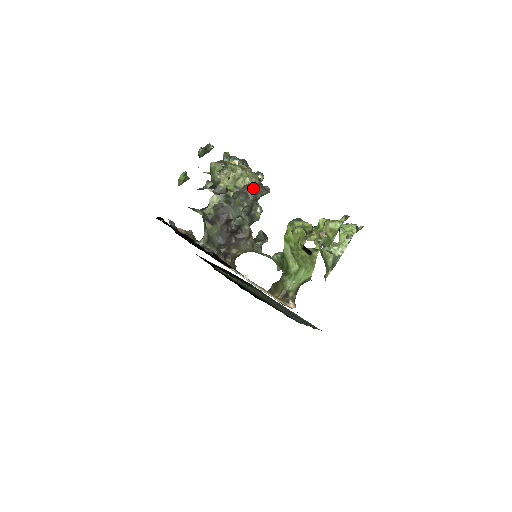
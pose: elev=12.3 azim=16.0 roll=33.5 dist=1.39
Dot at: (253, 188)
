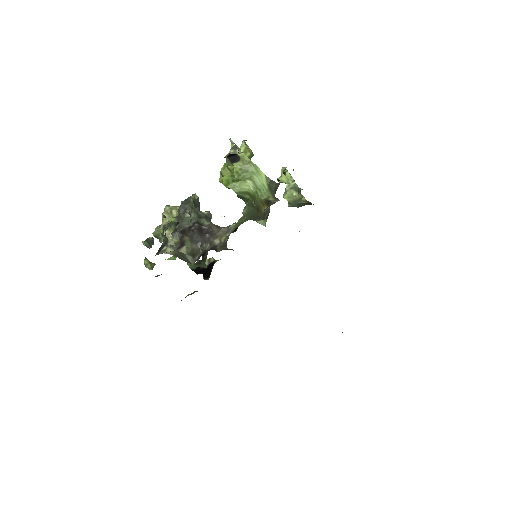
Dot at: (182, 201)
